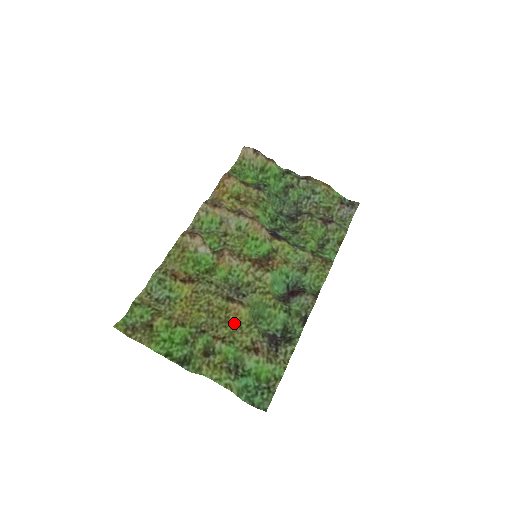
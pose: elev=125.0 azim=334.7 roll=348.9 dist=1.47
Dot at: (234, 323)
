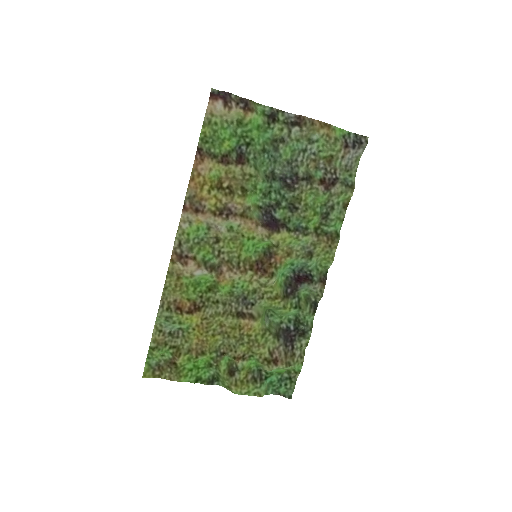
Dot at: (249, 338)
